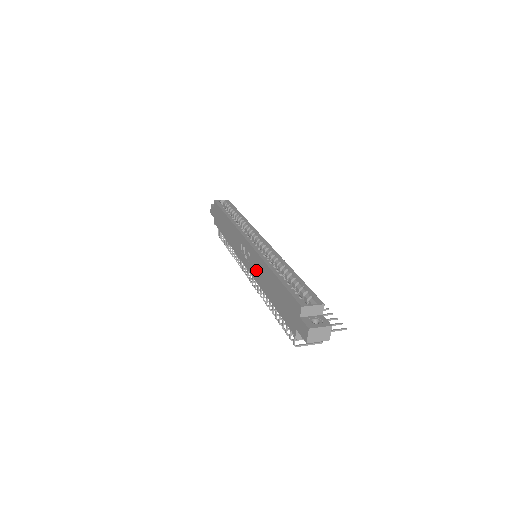
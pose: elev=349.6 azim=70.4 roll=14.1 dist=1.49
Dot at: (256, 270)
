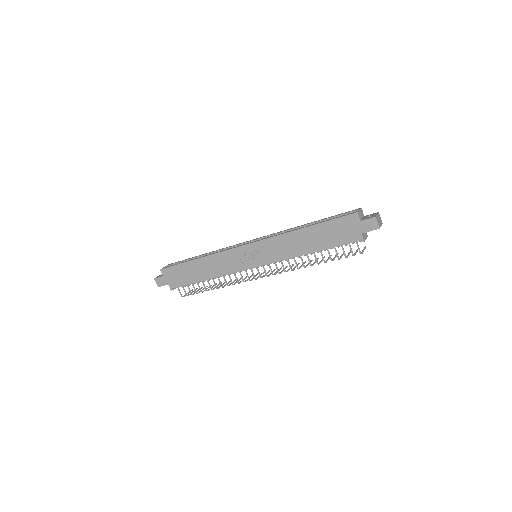
Dot at: (277, 251)
